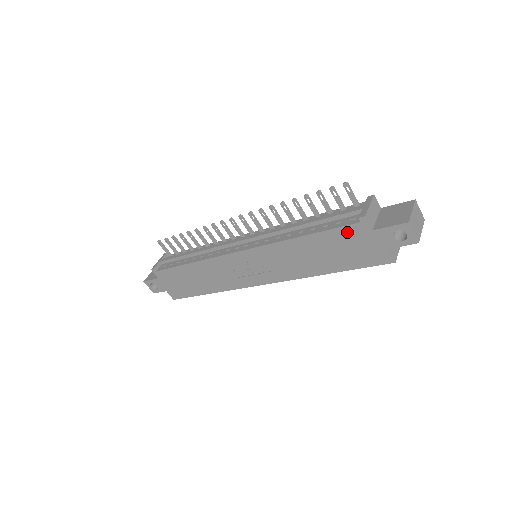
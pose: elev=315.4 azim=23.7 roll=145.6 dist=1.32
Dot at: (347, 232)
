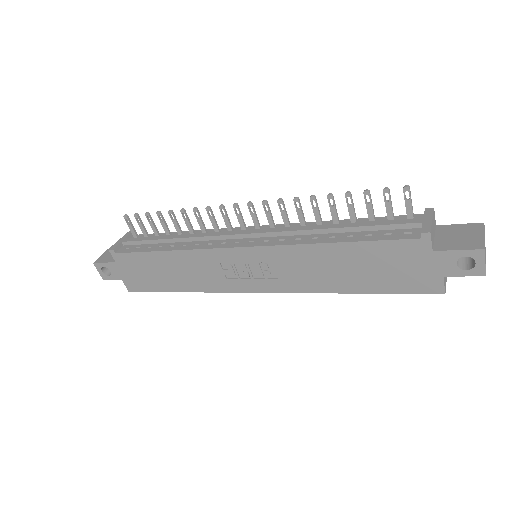
Dot at: (398, 247)
